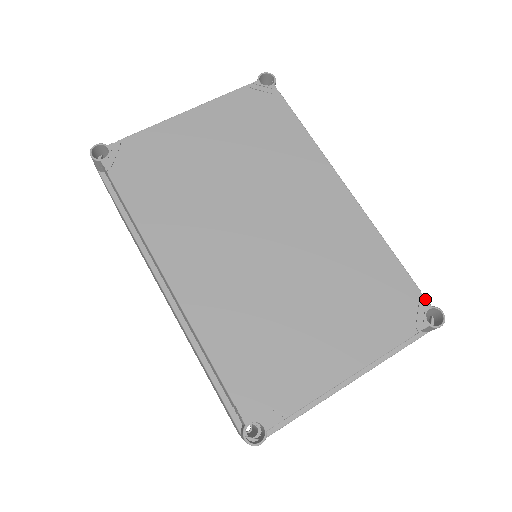
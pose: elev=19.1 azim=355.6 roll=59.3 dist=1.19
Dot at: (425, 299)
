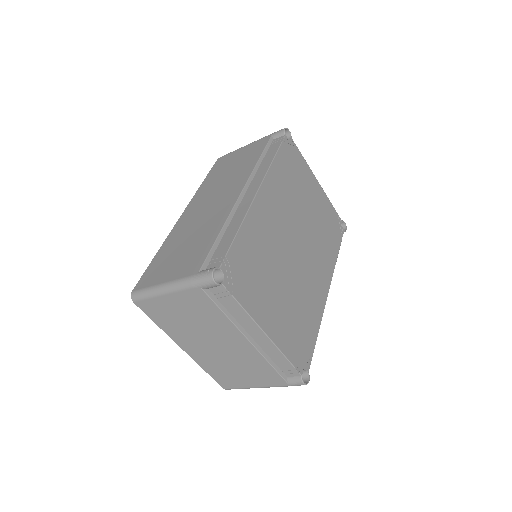
Dot at: occluded
